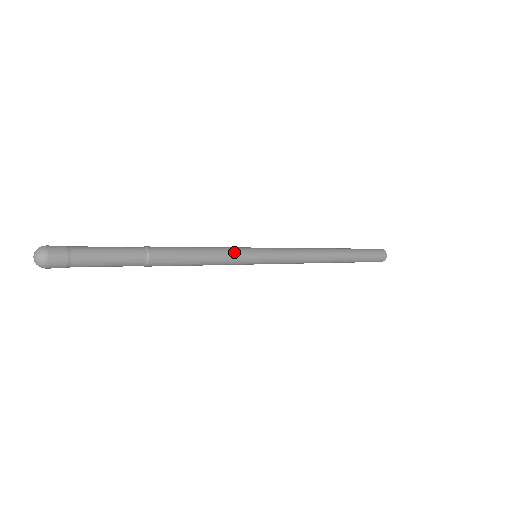
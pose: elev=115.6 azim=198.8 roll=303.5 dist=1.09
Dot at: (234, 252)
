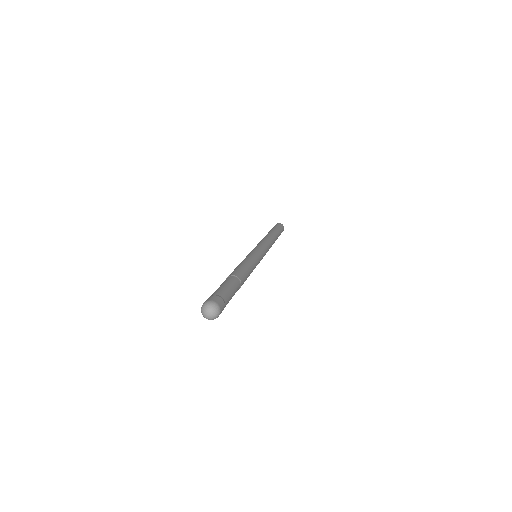
Dot at: (254, 257)
